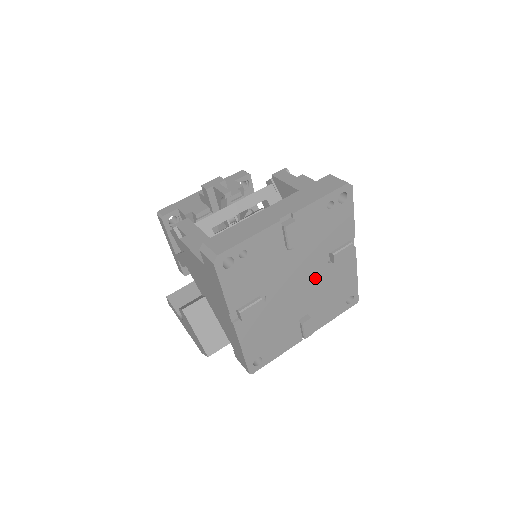
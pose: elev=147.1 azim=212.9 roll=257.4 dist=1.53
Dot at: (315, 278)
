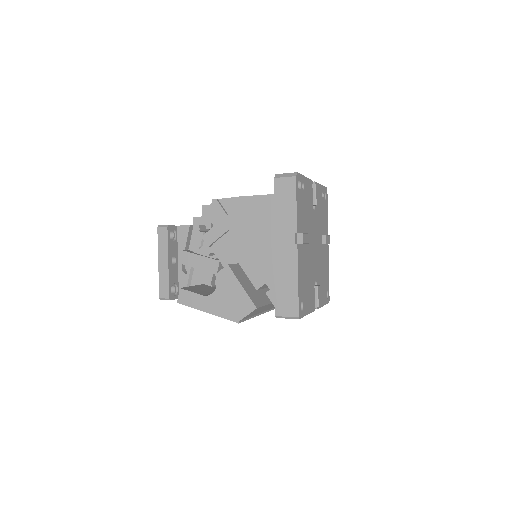
Dot at: (319, 250)
